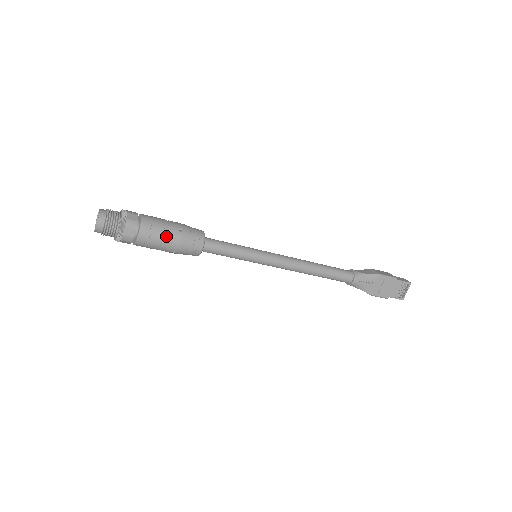
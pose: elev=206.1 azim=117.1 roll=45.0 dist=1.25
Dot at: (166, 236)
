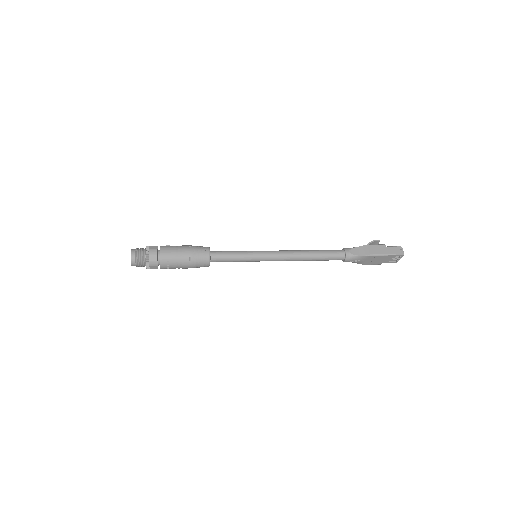
Dot at: (180, 265)
